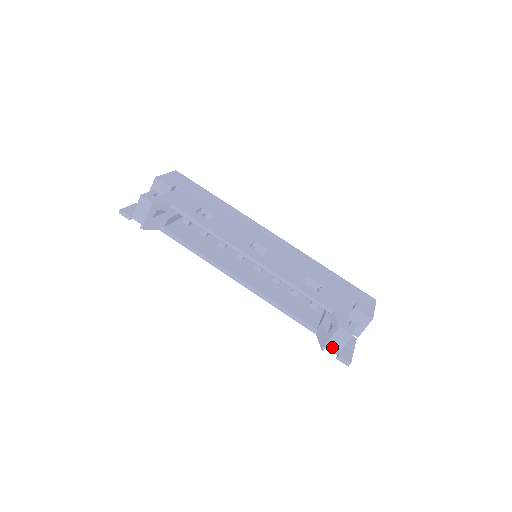
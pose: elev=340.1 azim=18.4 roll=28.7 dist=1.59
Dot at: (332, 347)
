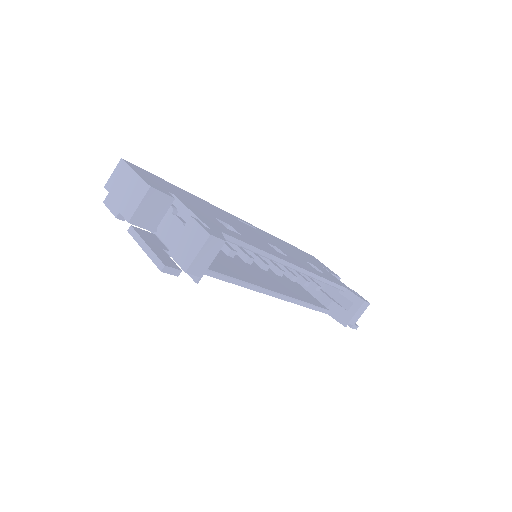
Dot at: (353, 321)
